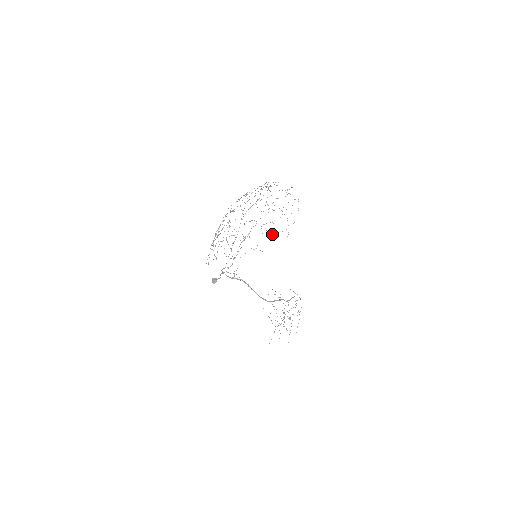
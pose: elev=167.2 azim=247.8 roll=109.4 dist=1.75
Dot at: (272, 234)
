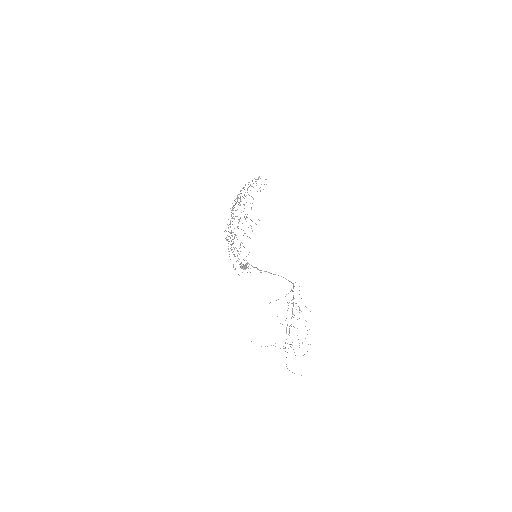
Dot at: occluded
